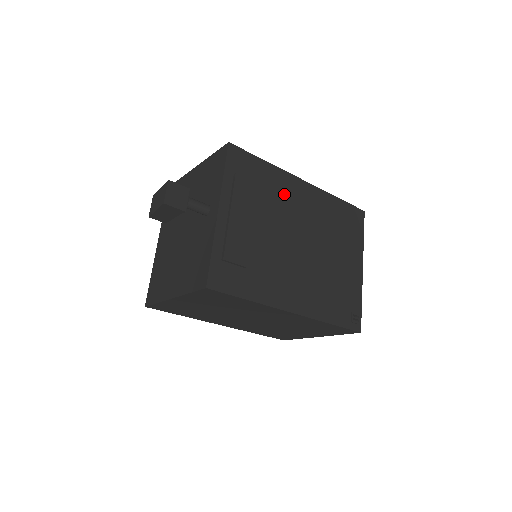
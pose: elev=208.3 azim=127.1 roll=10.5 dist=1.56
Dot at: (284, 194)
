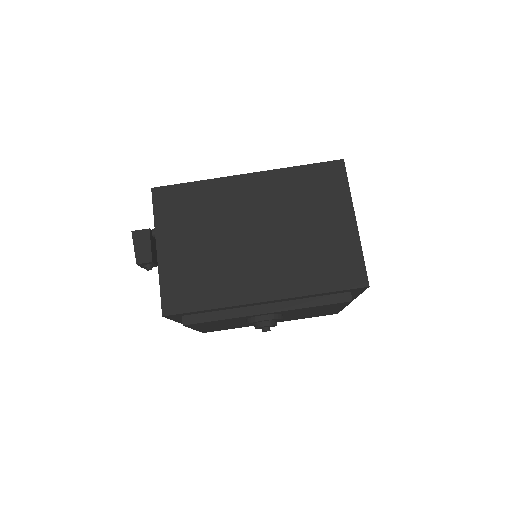
Dot at: occluded
